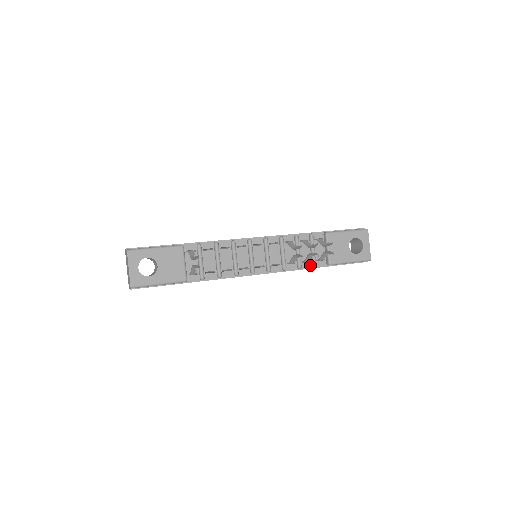
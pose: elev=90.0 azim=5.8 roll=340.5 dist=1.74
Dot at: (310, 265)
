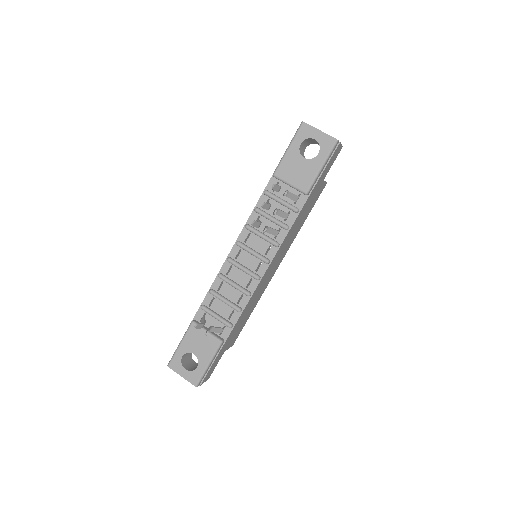
Dot at: (294, 214)
